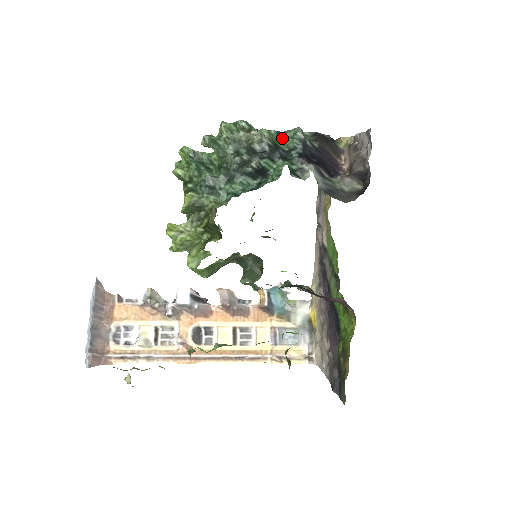
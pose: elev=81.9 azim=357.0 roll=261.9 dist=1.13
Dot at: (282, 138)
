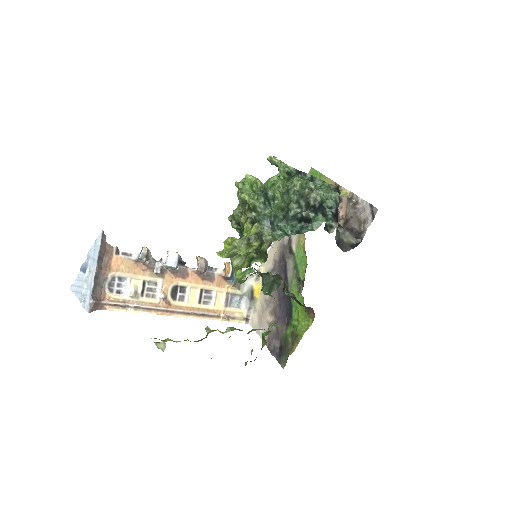
Dot at: (325, 196)
